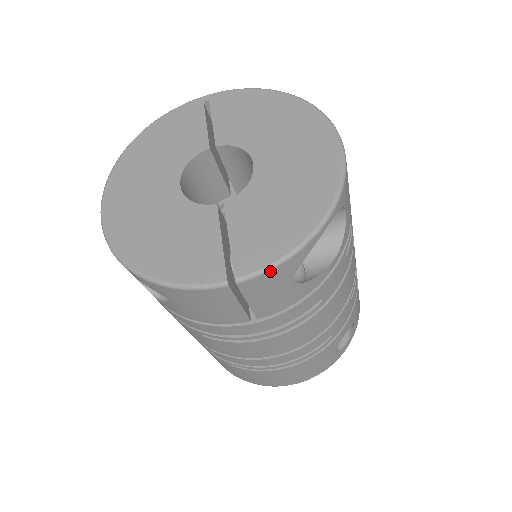
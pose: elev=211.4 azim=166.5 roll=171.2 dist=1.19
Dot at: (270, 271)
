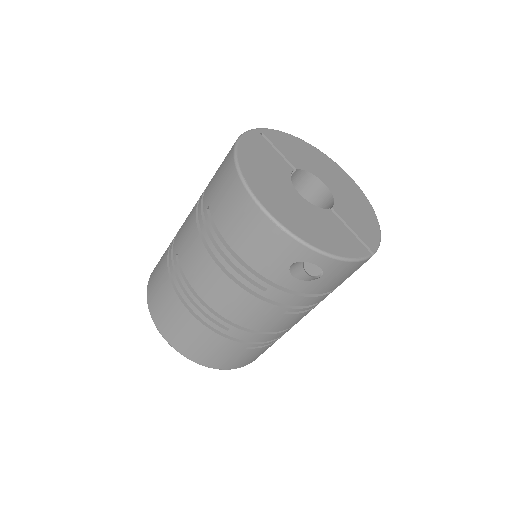
Dot at: (378, 247)
